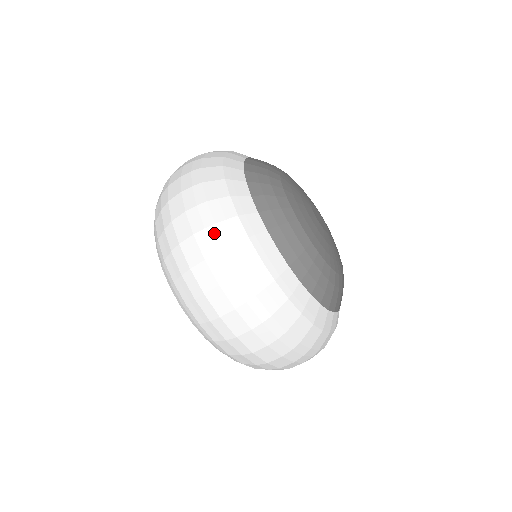
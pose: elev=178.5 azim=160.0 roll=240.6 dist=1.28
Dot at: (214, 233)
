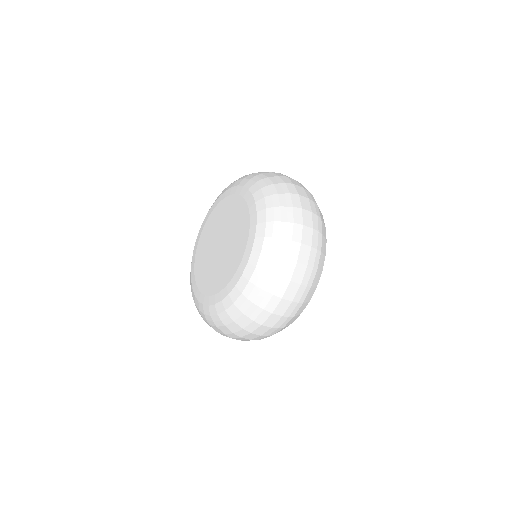
Dot at: (318, 256)
